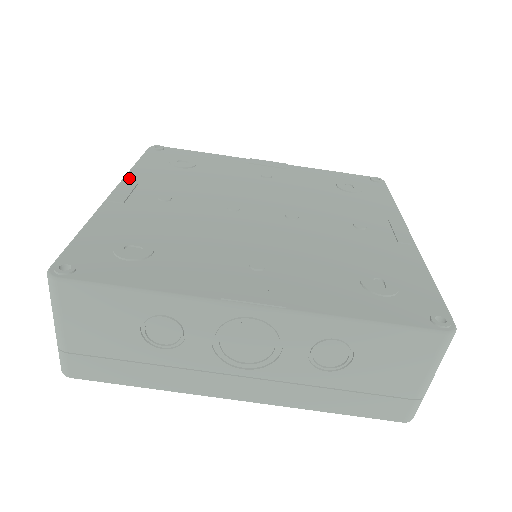
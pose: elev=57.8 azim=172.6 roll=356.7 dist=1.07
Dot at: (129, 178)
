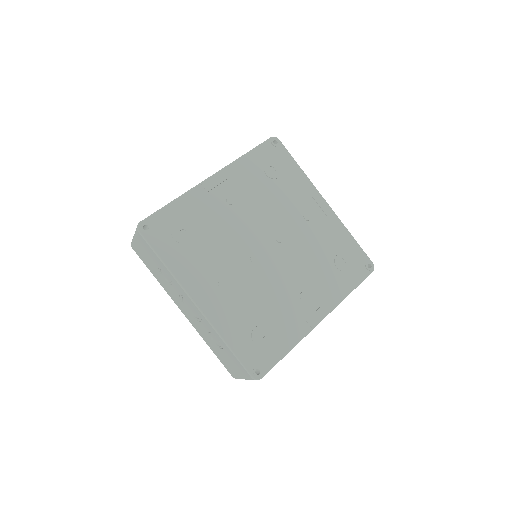
Dot at: (184, 283)
